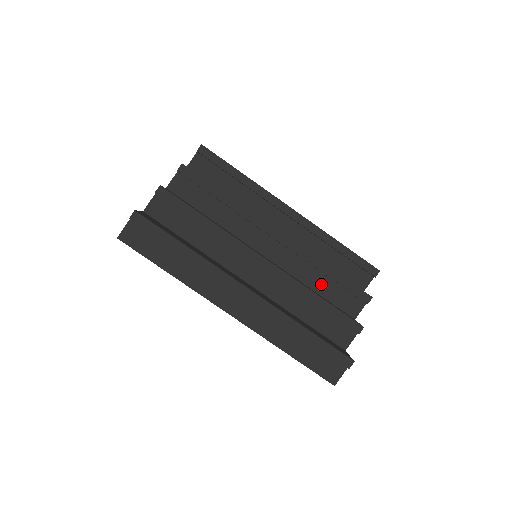
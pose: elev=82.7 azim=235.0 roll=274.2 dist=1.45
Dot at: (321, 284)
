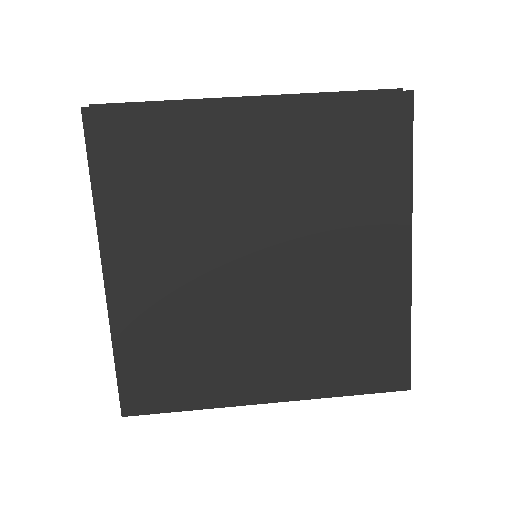
Dot at: occluded
